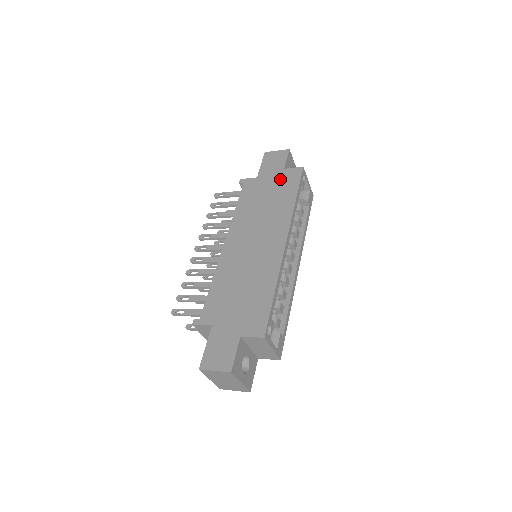
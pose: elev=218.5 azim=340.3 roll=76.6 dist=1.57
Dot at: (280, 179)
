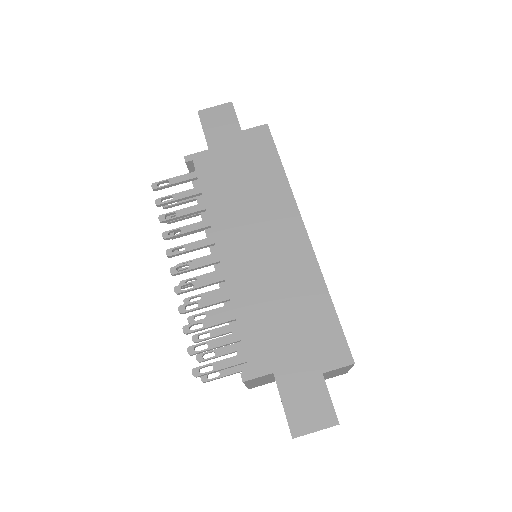
Dot at: (245, 146)
